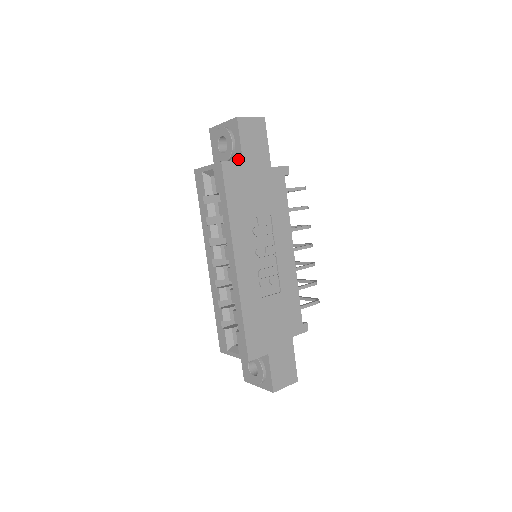
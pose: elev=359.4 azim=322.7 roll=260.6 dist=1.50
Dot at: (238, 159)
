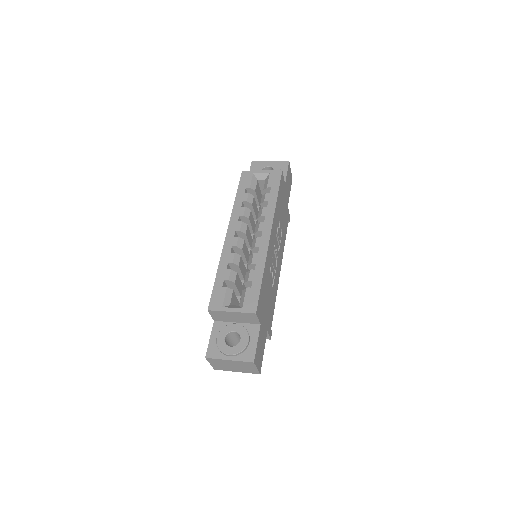
Dot at: occluded
